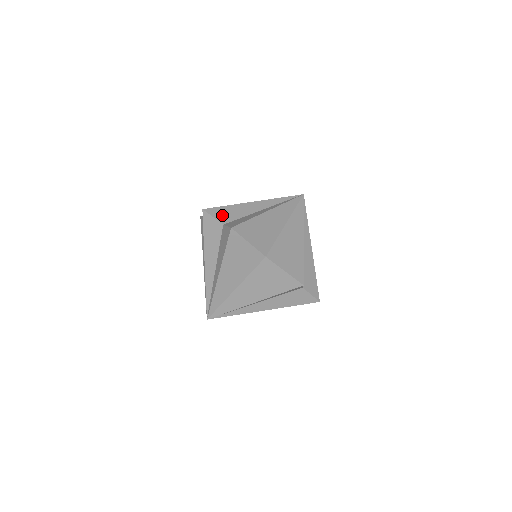
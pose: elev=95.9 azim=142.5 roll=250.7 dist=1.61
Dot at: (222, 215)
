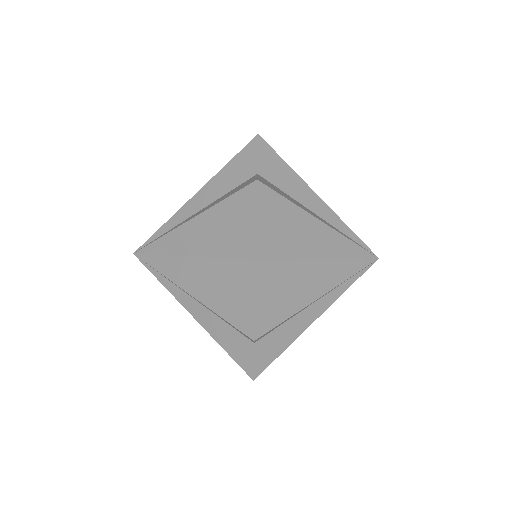
Dot at: (270, 165)
